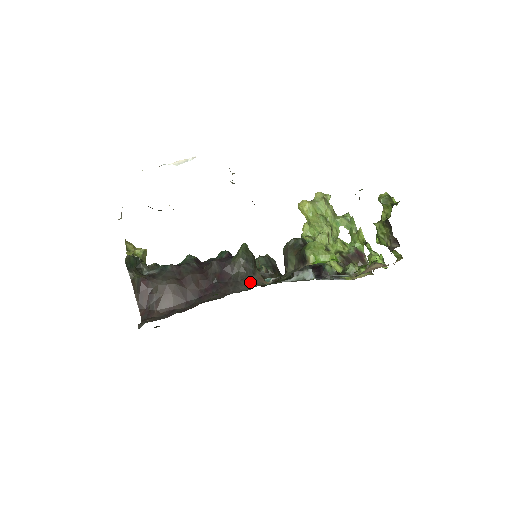
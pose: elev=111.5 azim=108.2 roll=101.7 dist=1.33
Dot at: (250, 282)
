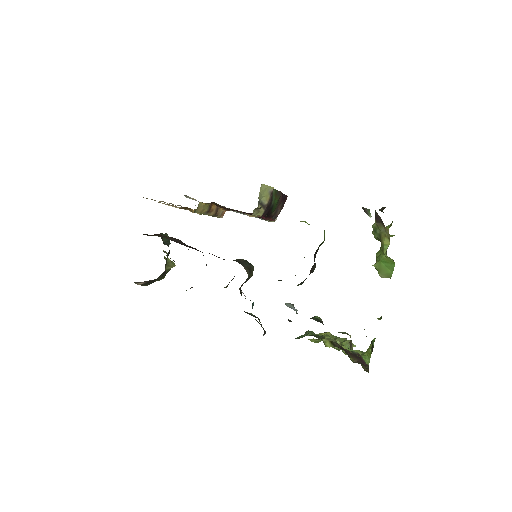
Dot at: occluded
